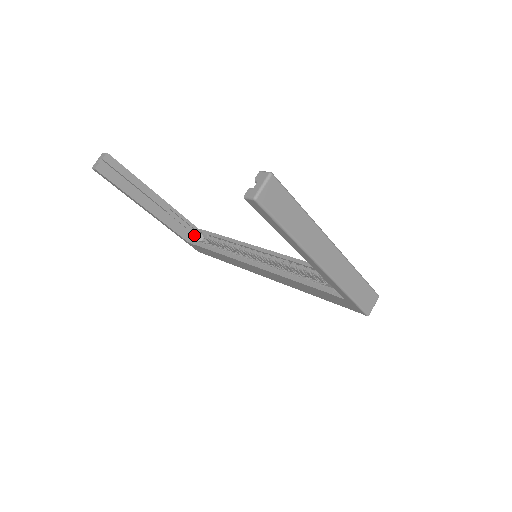
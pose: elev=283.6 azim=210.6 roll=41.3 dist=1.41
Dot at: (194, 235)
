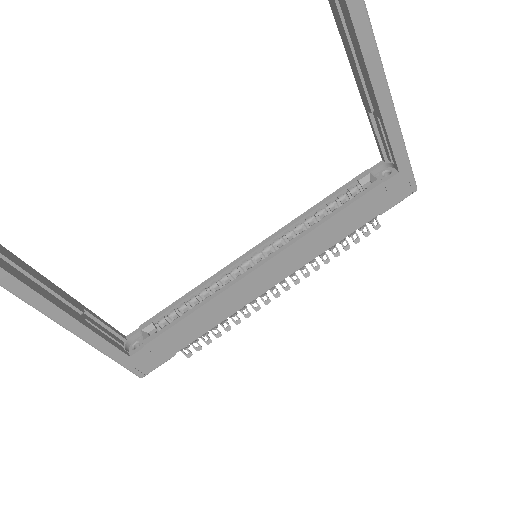
Dot at: (126, 348)
